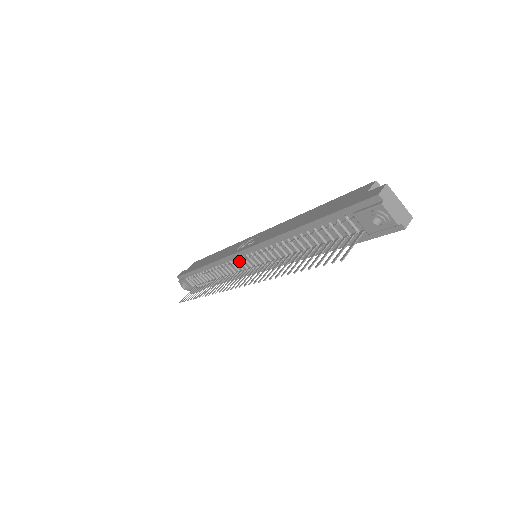
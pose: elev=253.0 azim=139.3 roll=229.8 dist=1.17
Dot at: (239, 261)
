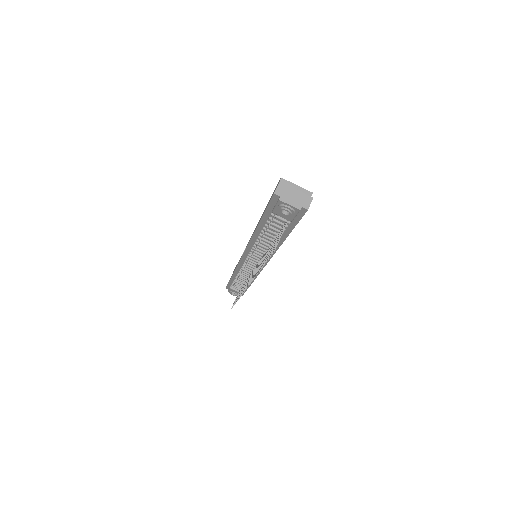
Dot at: occluded
